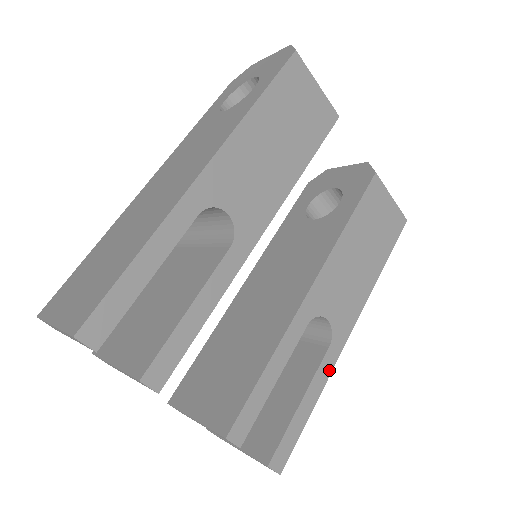
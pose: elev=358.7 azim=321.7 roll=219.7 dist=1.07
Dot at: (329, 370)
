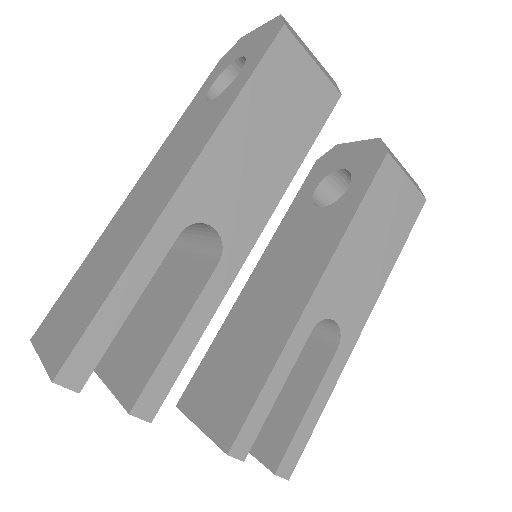
Dot at: (338, 372)
